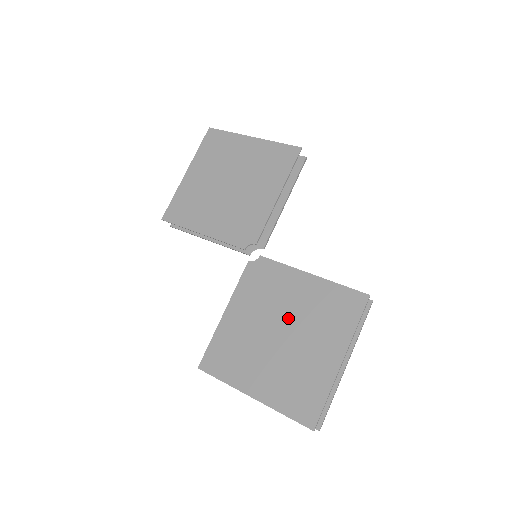
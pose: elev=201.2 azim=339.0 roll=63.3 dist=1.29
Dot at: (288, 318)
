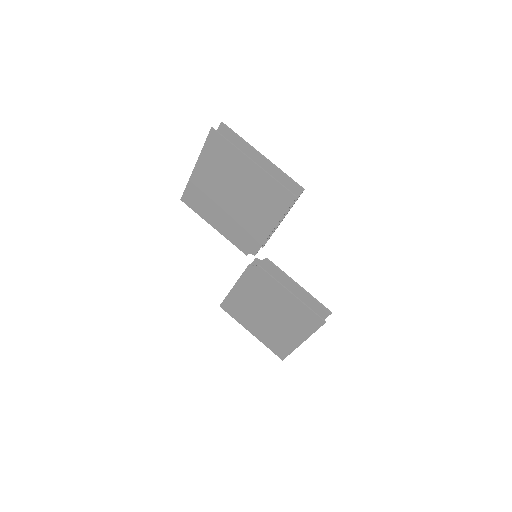
Dot at: (274, 309)
